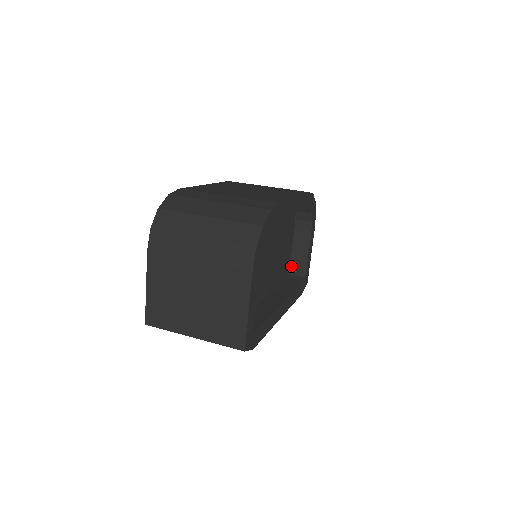
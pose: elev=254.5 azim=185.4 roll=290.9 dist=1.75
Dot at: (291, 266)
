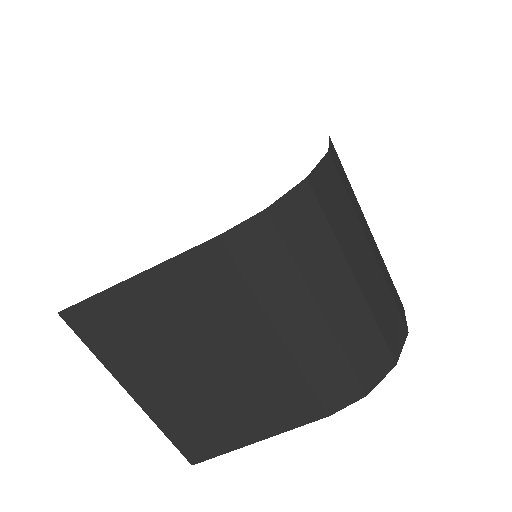
Dot at: occluded
